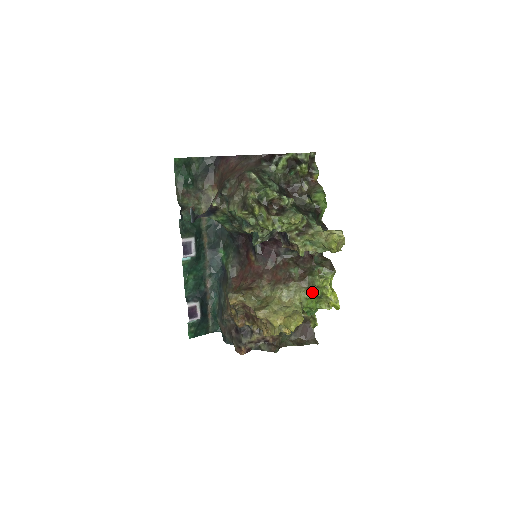
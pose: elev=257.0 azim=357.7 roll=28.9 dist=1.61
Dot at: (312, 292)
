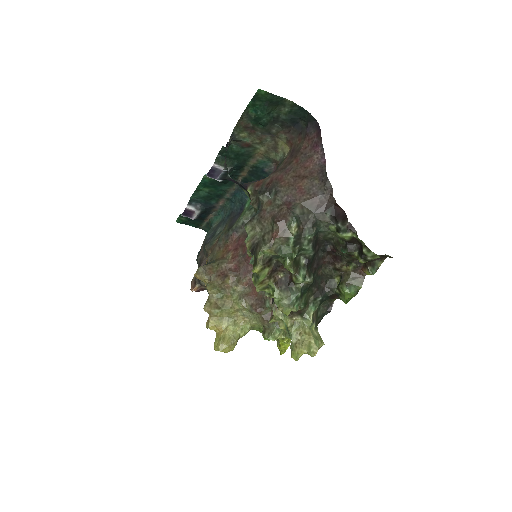
Dot at: (264, 336)
